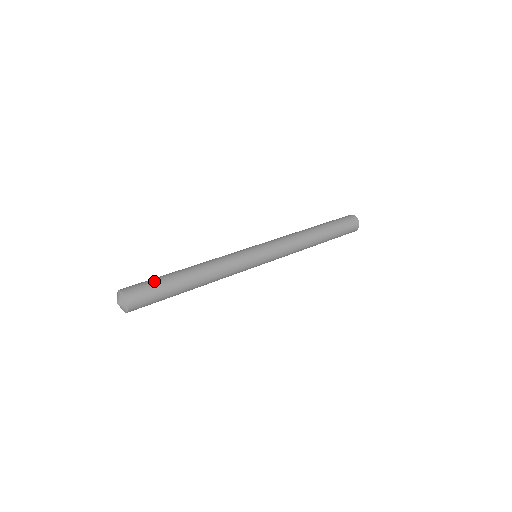
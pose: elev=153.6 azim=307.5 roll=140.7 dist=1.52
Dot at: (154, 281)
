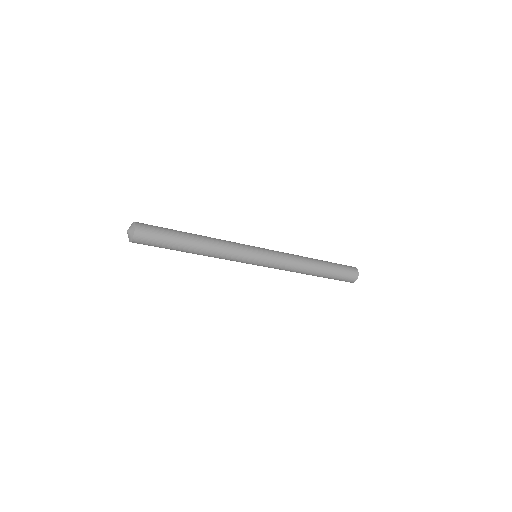
Dot at: (164, 230)
